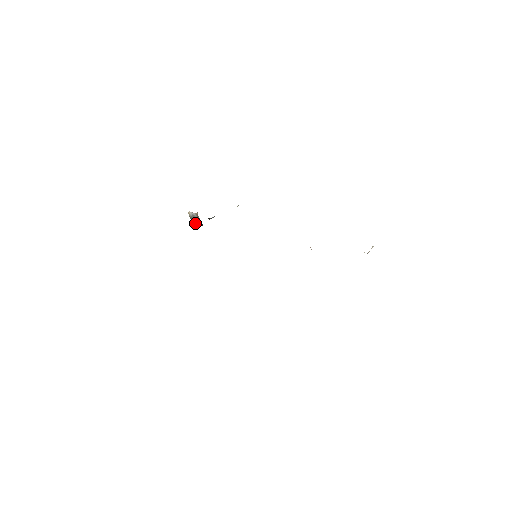
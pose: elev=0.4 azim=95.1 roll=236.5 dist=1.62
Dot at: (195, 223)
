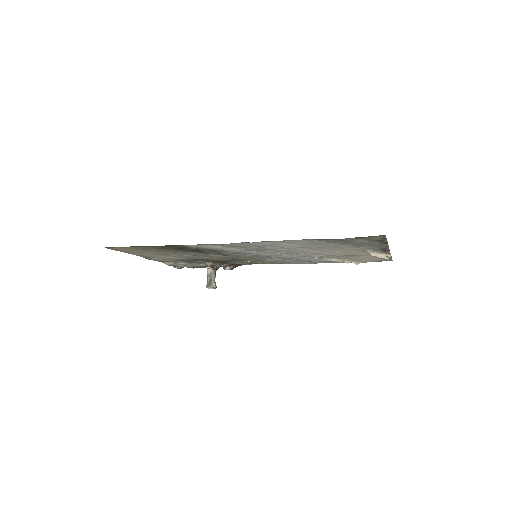
Dot at: (210, 284)
